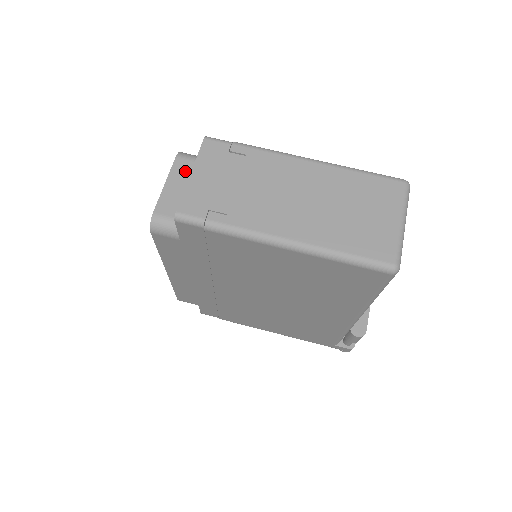
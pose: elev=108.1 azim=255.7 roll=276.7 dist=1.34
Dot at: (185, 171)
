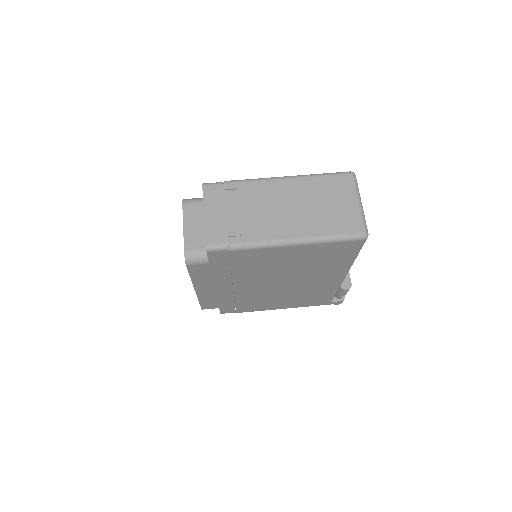
Dot at: (194, 213)
